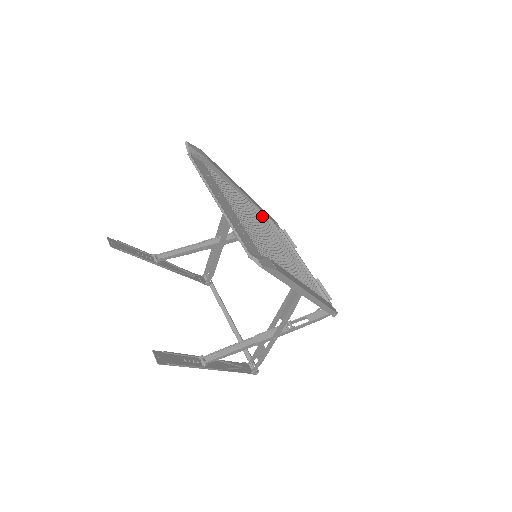
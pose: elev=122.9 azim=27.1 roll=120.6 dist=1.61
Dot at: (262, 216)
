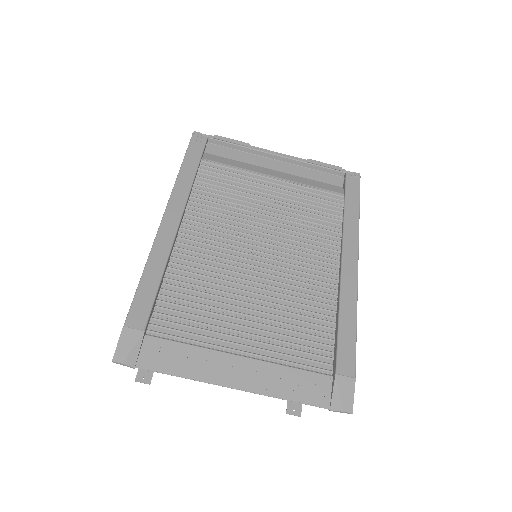
Dot at: (207, 206)
